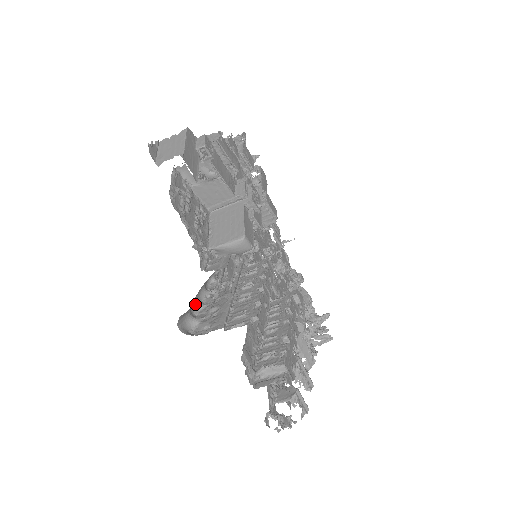
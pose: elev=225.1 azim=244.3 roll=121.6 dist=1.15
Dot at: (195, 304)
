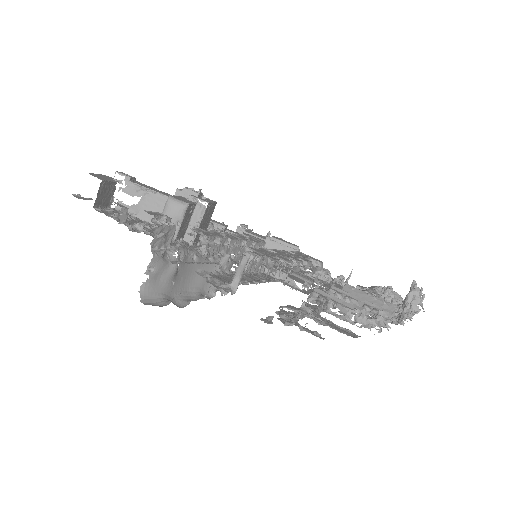
Dot at: (183, 302)
